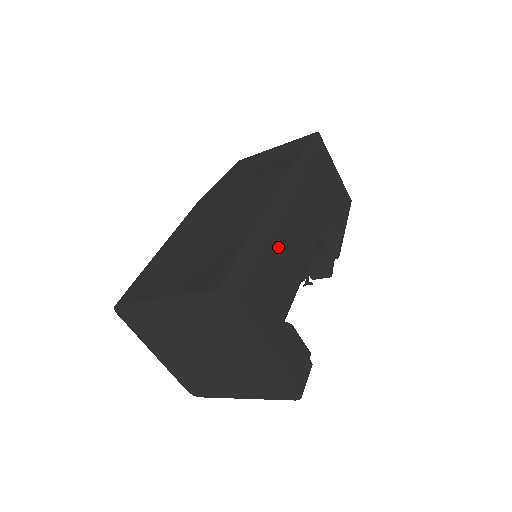
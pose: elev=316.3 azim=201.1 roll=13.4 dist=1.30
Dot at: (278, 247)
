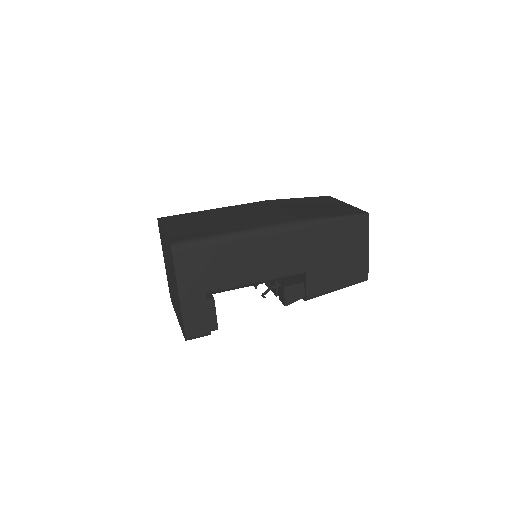
Dot at: (238, 254)
